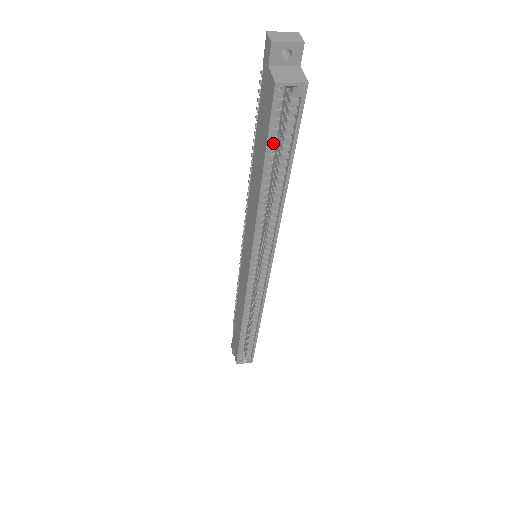
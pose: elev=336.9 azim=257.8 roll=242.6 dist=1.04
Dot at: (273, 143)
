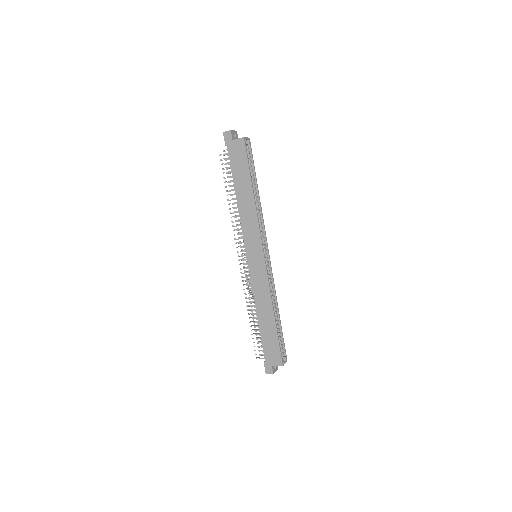
Dot at: (248, 169)
